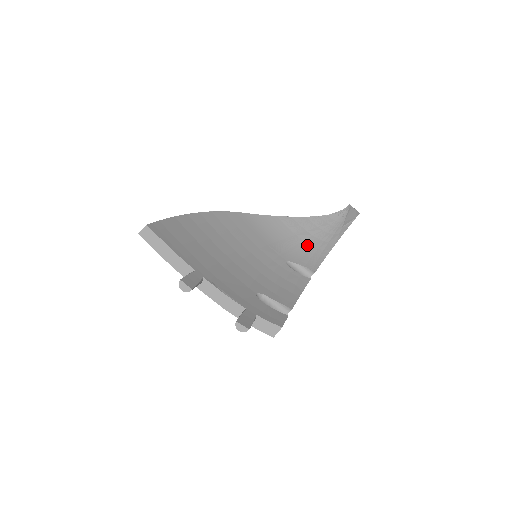
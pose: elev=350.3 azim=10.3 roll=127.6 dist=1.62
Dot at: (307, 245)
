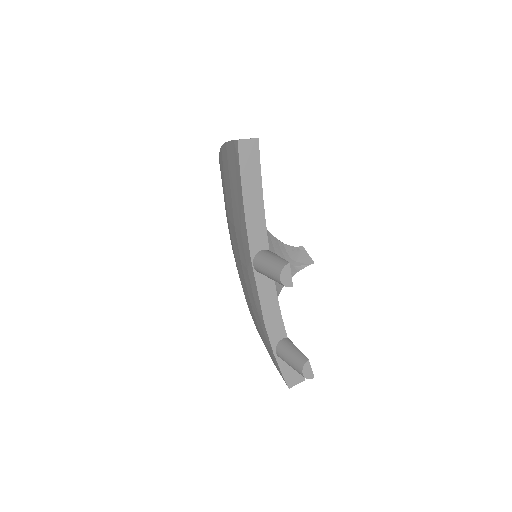
Dot at: occluded
